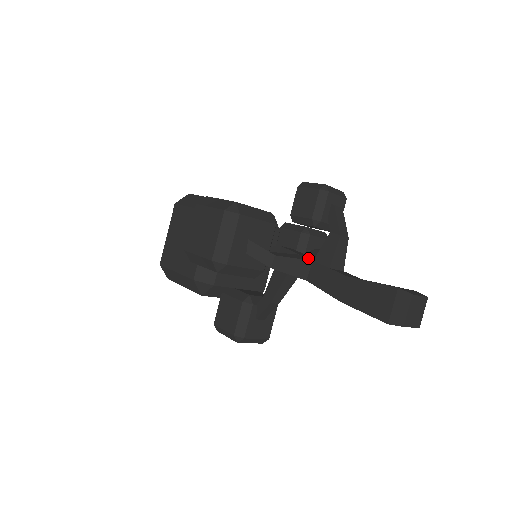
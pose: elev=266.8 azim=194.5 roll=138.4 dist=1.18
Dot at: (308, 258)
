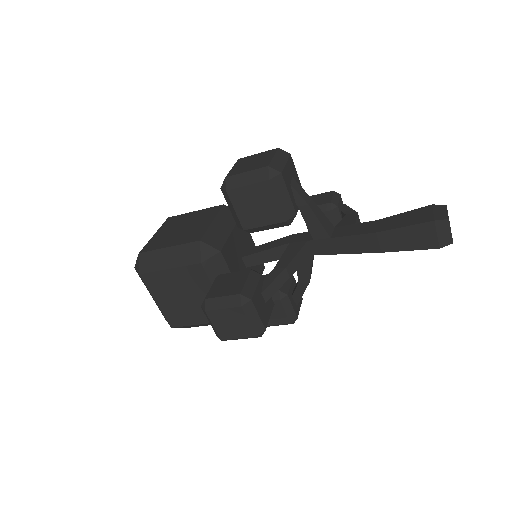
Dot at: occluded
